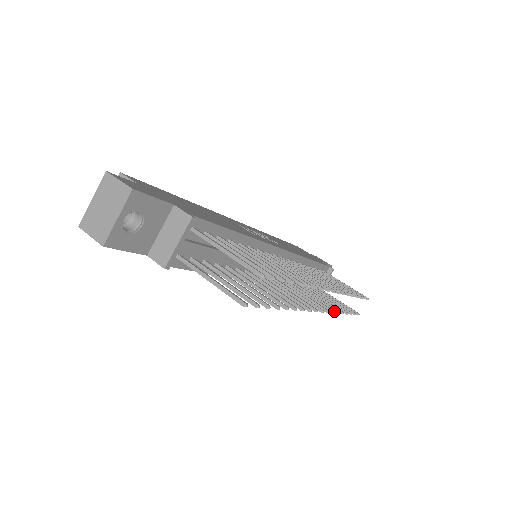
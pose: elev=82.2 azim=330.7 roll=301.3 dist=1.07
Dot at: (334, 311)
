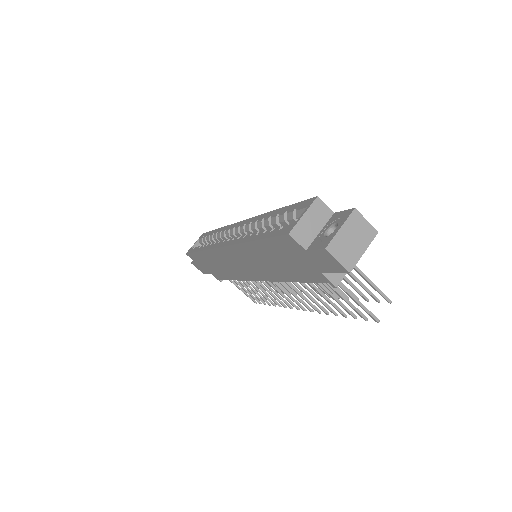
Dot at: (279, 305)
